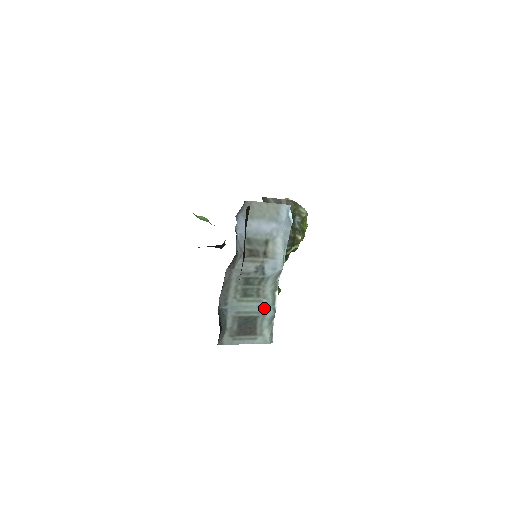
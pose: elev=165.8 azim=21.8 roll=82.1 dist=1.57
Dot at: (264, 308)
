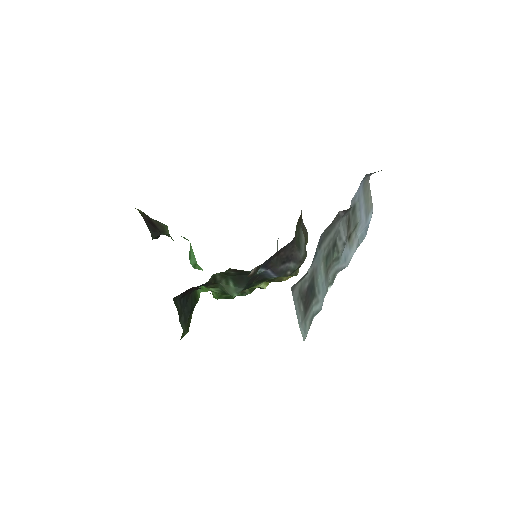
Dot at: (323, 292)
